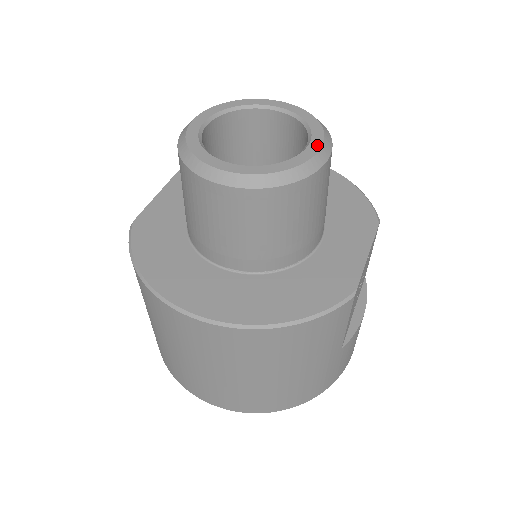
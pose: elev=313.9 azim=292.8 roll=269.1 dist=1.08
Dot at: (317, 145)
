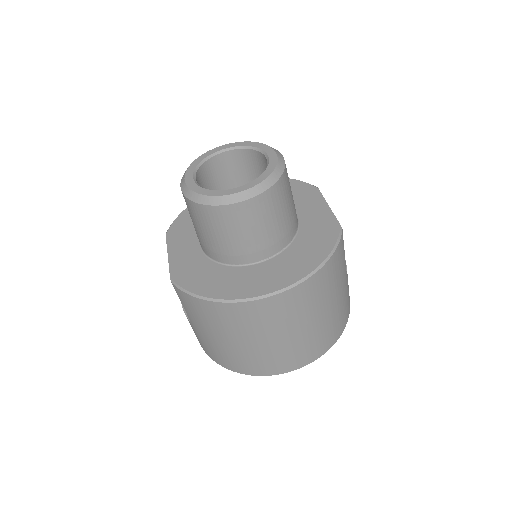
Dot at: (273, 153)
